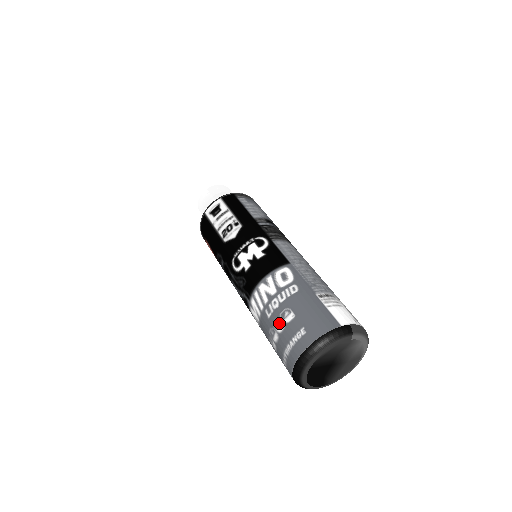
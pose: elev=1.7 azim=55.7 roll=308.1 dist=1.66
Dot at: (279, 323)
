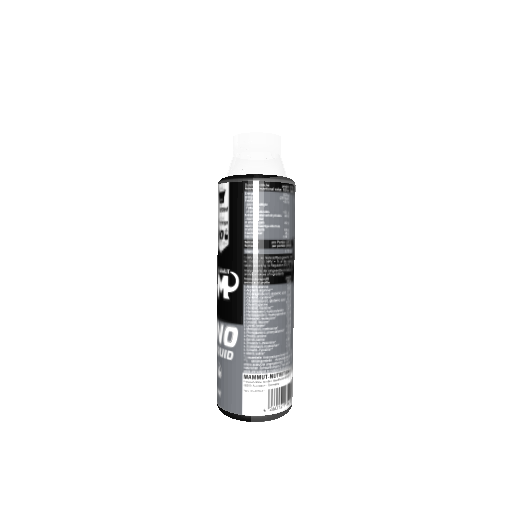
Dot at: (217, 366)
